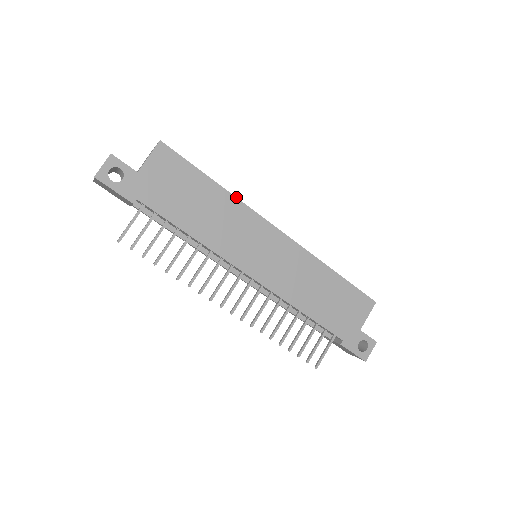
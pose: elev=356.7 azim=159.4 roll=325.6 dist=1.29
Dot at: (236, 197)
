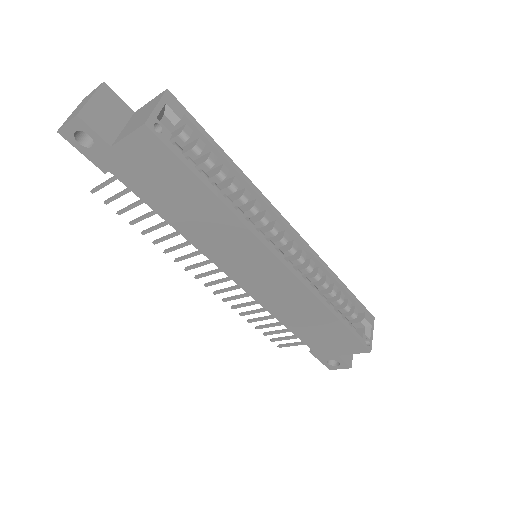
Dot at: (238, 217)
